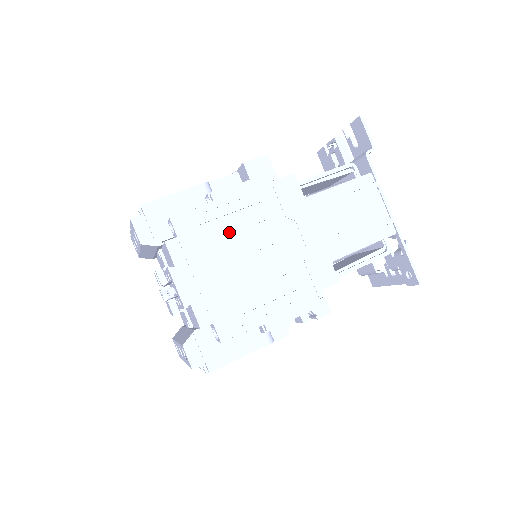
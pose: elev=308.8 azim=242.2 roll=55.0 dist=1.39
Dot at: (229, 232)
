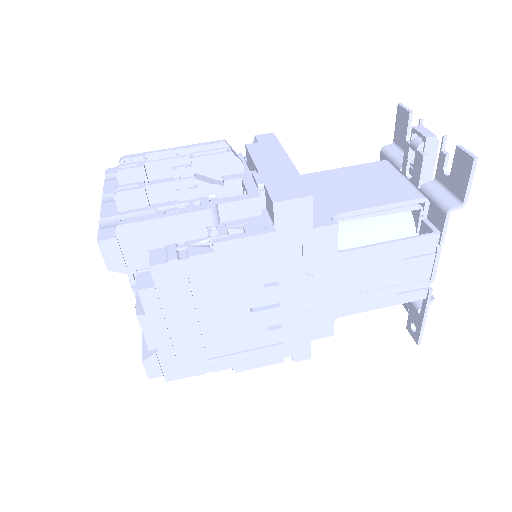
Dot at: (224, 285)
